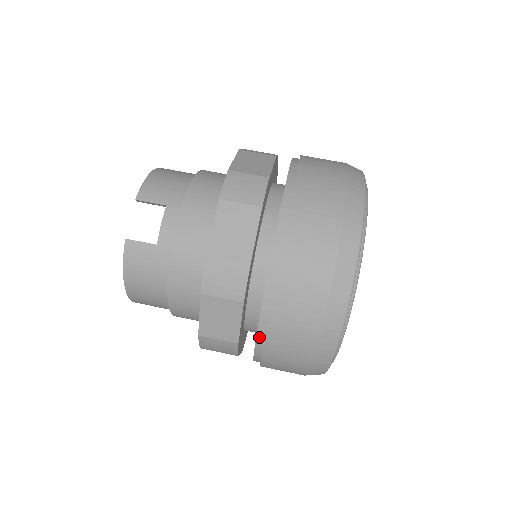
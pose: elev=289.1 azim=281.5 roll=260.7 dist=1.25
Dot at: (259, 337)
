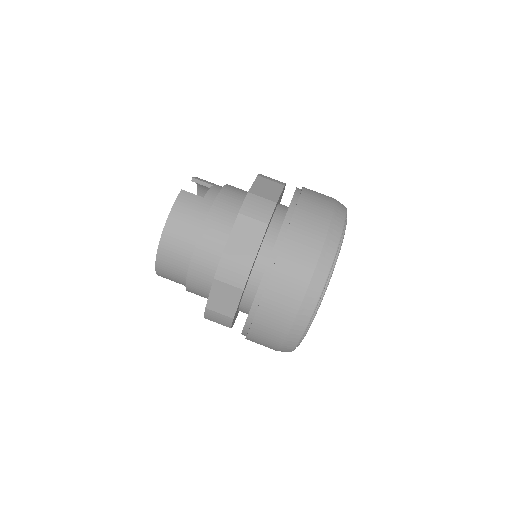
Dot at: (272, 256)
